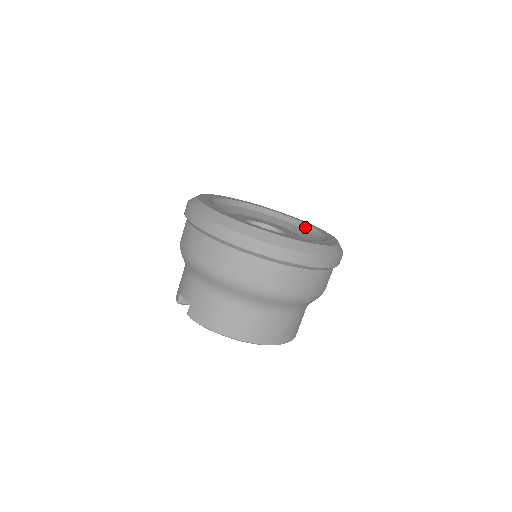
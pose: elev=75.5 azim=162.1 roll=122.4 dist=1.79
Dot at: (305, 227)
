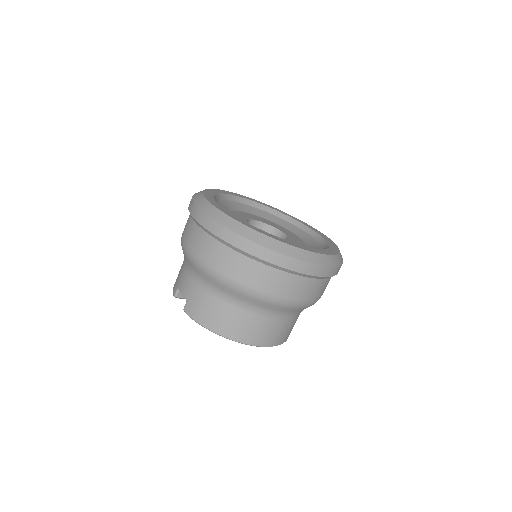
Dot at: (307, 230)
